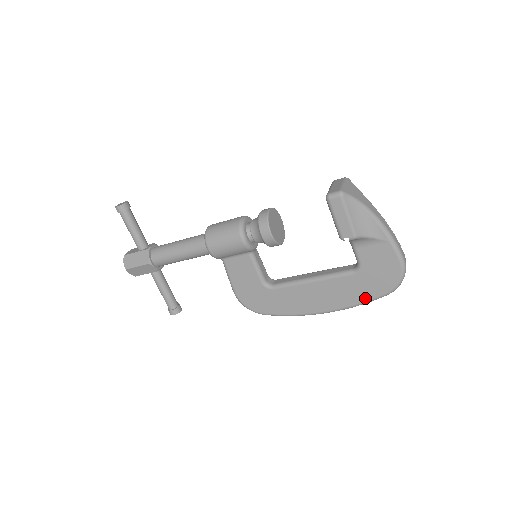
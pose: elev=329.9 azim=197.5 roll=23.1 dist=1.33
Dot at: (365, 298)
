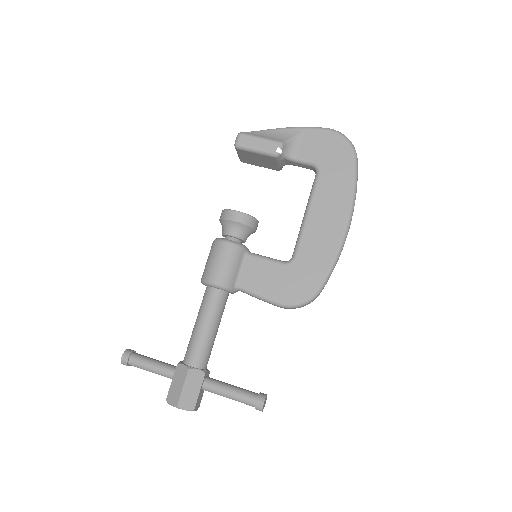
Dot at: (350, 177)
